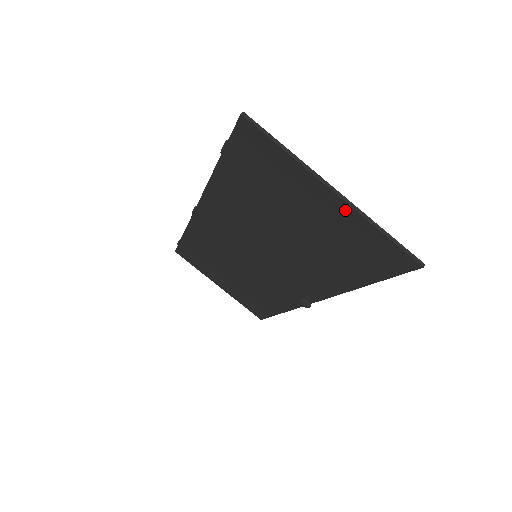
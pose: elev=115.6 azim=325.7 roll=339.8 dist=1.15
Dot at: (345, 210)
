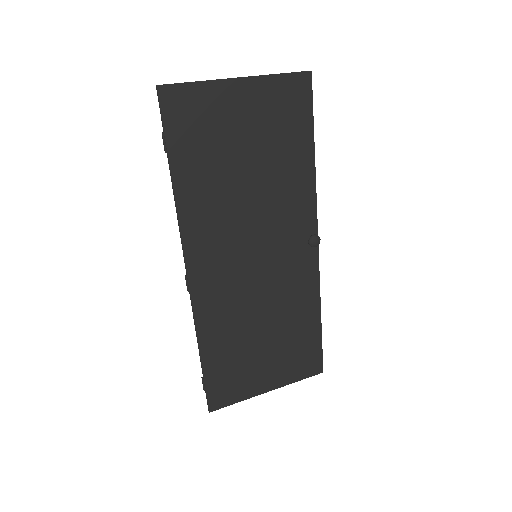
Dot at: (253, 85)
